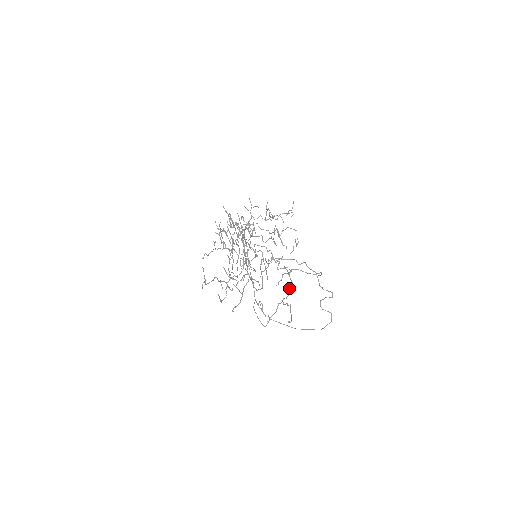
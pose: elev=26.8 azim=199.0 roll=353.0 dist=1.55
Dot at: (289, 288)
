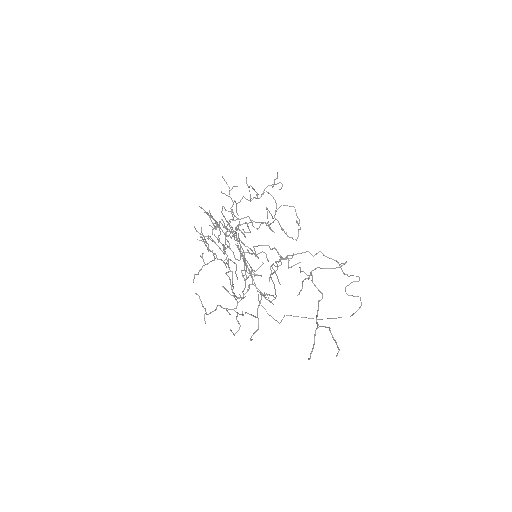
Dot at: (318, 301)
